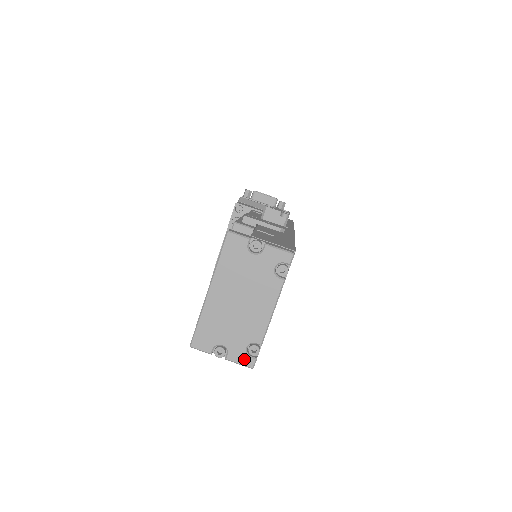
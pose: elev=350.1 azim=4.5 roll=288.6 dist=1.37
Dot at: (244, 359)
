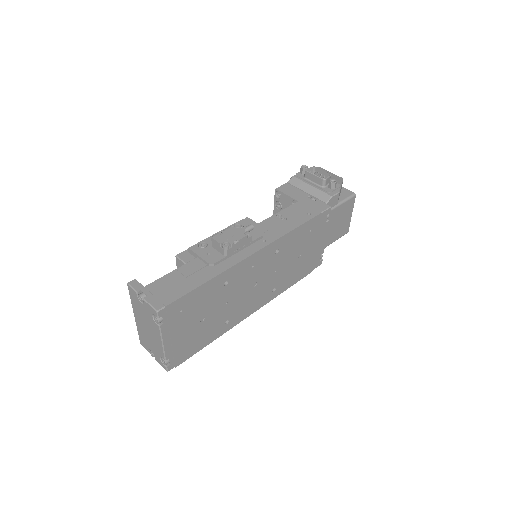
Dot at: (162, 364)
